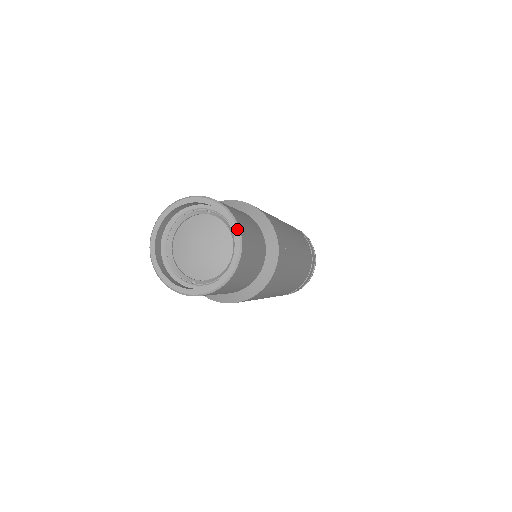
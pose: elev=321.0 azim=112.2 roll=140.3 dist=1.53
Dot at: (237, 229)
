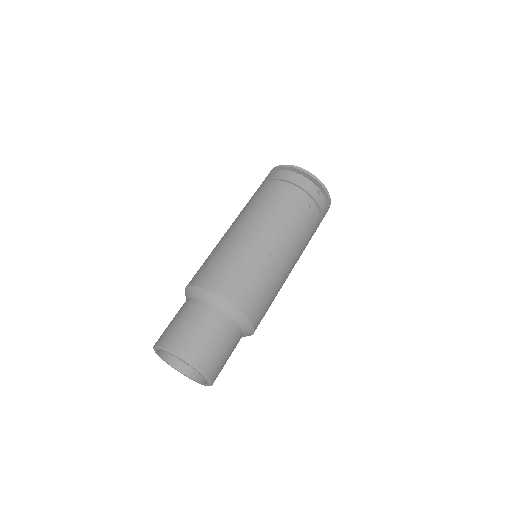
Dot at: (207, 380)
